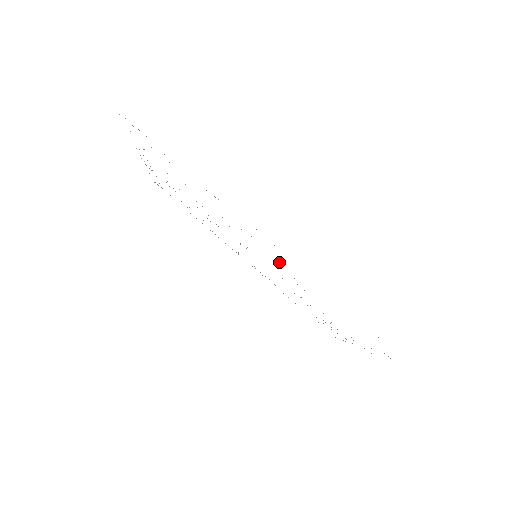
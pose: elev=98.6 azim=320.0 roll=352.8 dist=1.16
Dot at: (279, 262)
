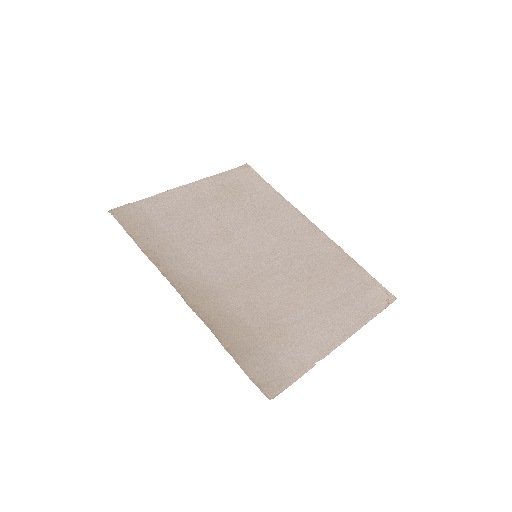
Dot at: (216, 290)
